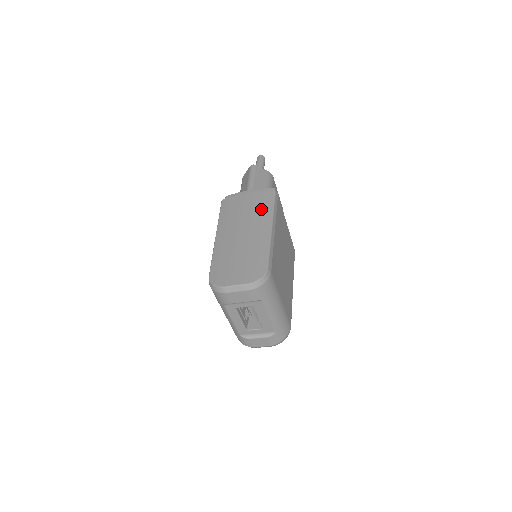
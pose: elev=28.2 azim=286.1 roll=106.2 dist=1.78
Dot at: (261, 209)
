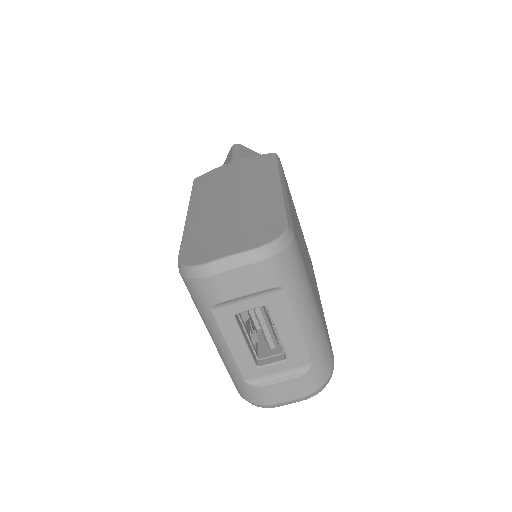
Dot at: (258, 170)
